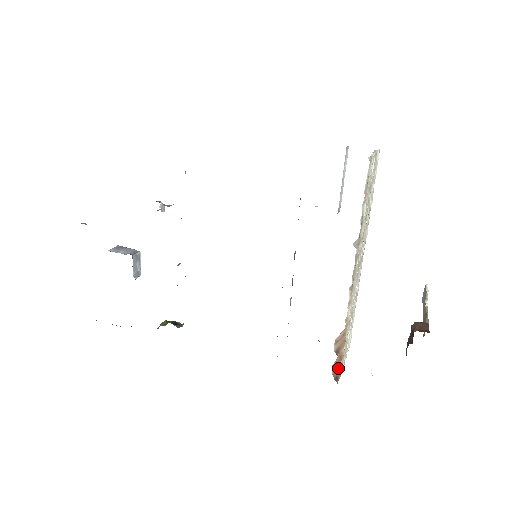
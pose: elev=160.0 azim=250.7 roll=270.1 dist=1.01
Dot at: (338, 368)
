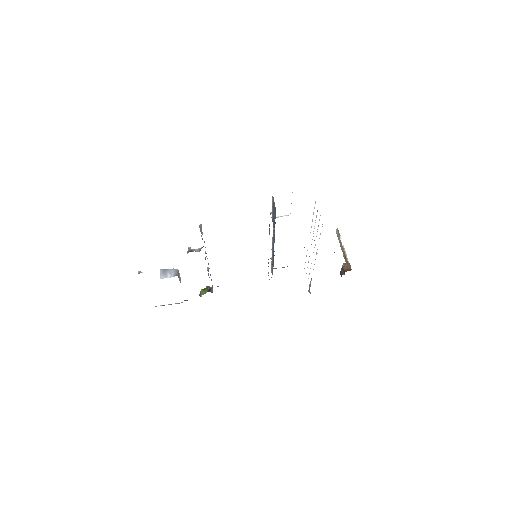
Dot at: occluded
